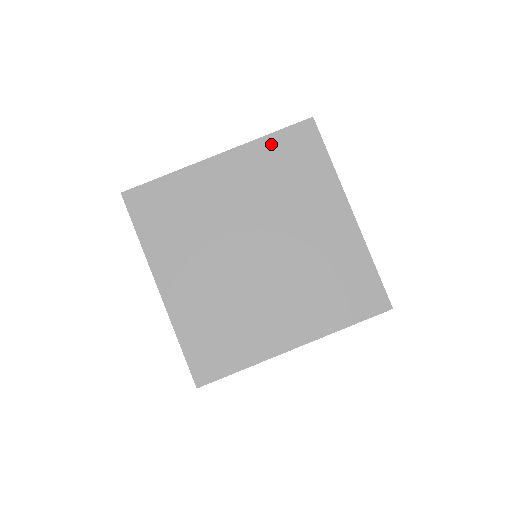
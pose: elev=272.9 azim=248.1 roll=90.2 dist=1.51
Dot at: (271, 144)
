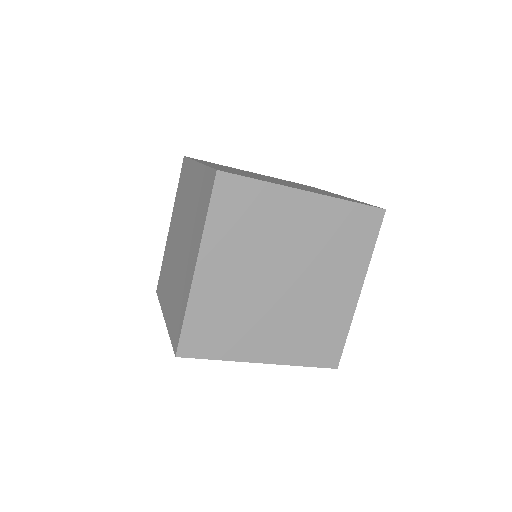
Dot at: (216, 220)
